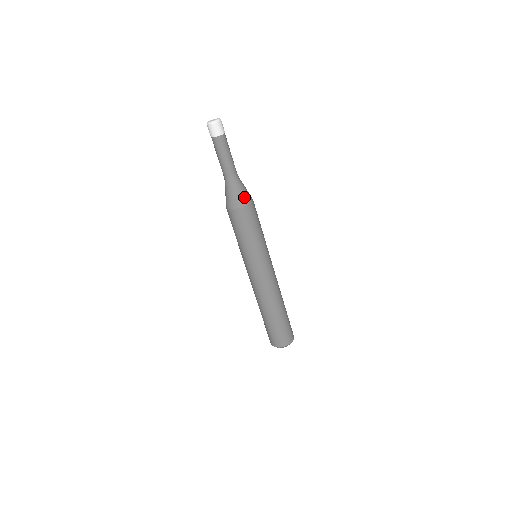
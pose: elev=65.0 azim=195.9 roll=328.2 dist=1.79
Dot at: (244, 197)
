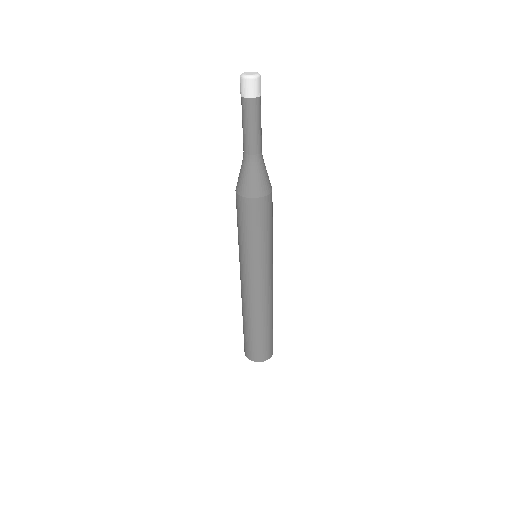
Dot at: (258, 186)
